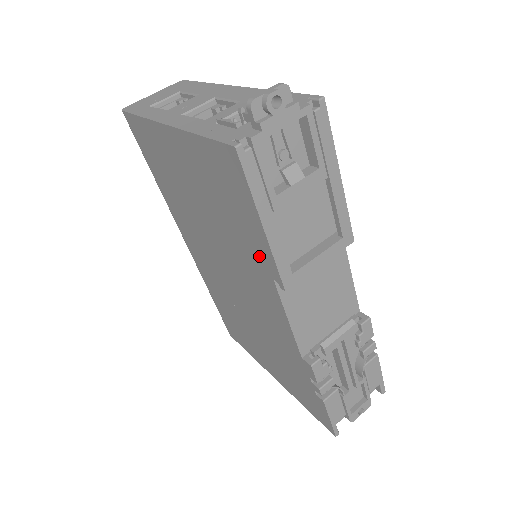
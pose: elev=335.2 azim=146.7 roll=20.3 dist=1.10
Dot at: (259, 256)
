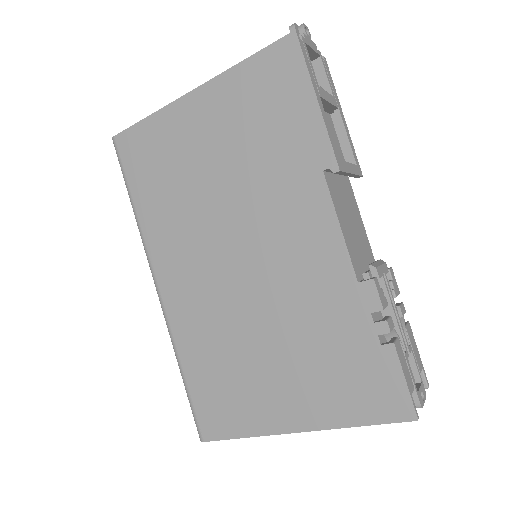
Dot at: (305, 153)
